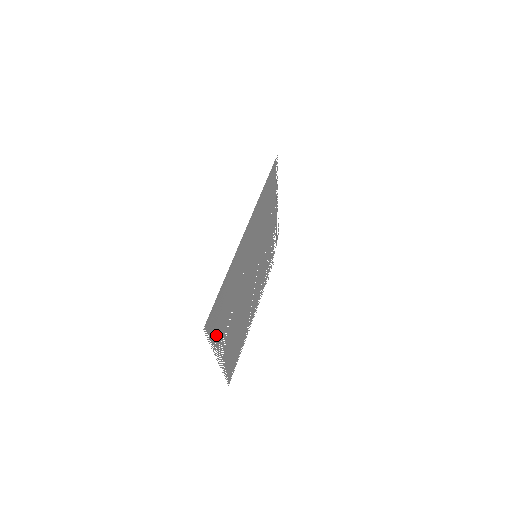
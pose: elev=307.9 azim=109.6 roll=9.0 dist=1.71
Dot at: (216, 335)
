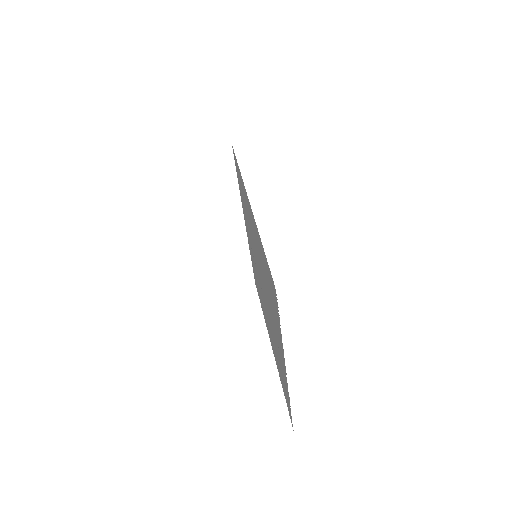
Dot at: (277, 322)
